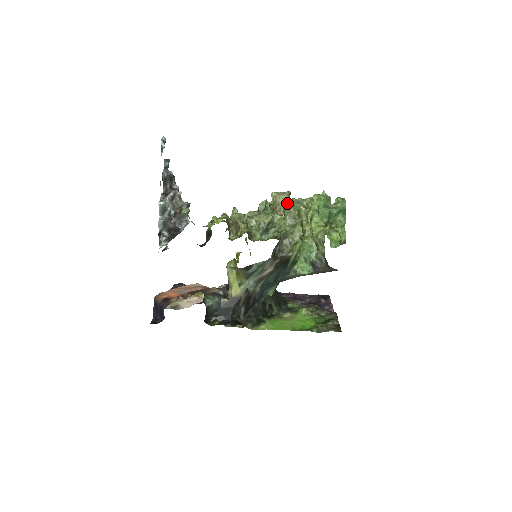
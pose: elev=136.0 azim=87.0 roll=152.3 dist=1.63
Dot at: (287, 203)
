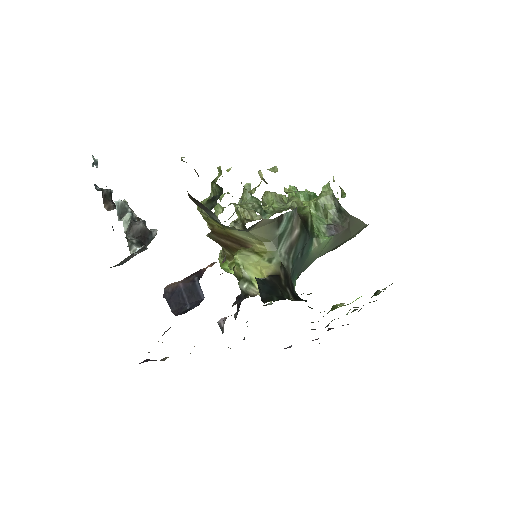
Dot at: (267, 191)
